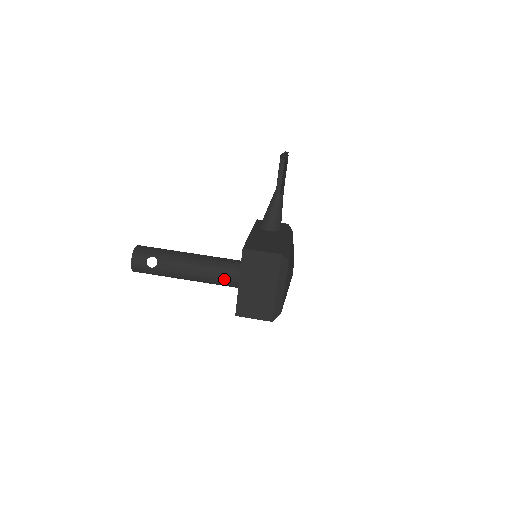
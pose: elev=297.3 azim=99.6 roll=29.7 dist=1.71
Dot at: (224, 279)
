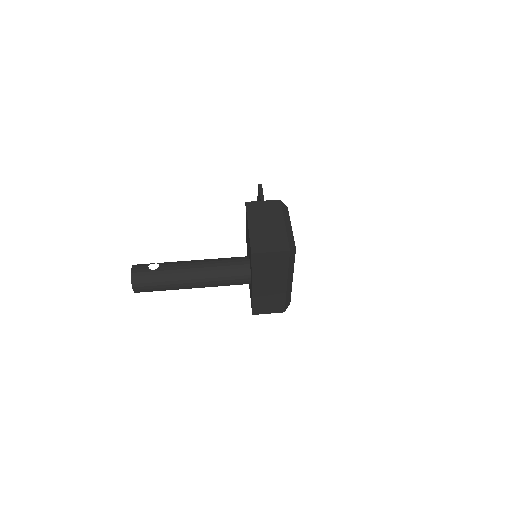
Dot at: (230, 264)
